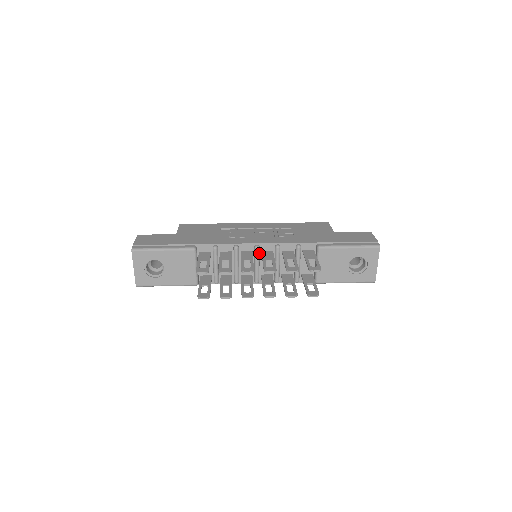
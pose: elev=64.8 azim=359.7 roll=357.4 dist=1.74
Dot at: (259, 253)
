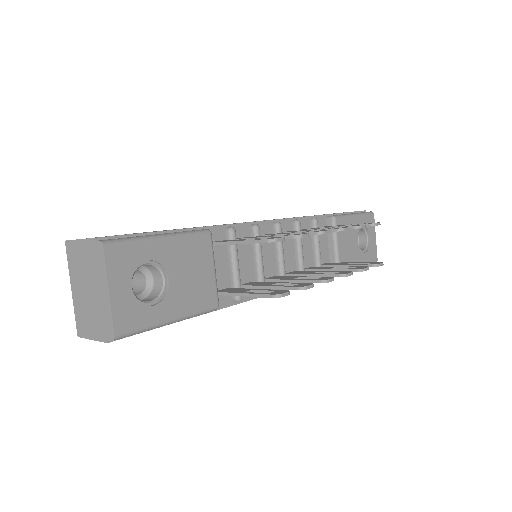
Dot at: occluded
